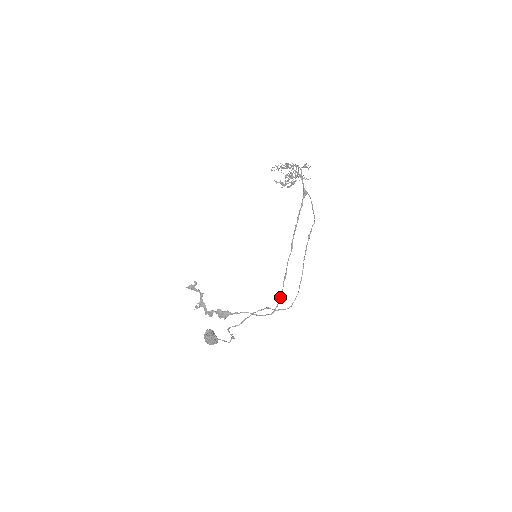
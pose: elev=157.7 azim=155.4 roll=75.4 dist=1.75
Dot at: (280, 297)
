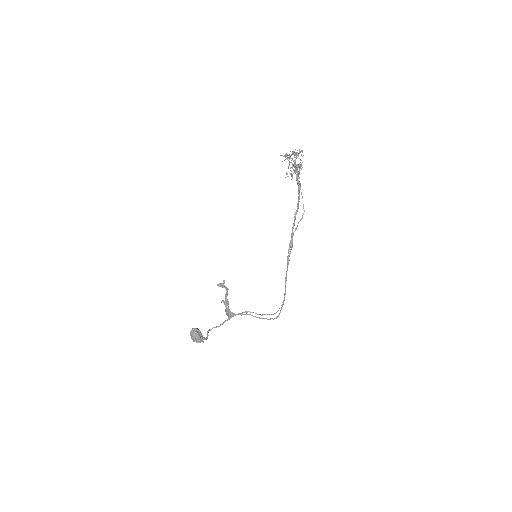
Dot at: occluded
